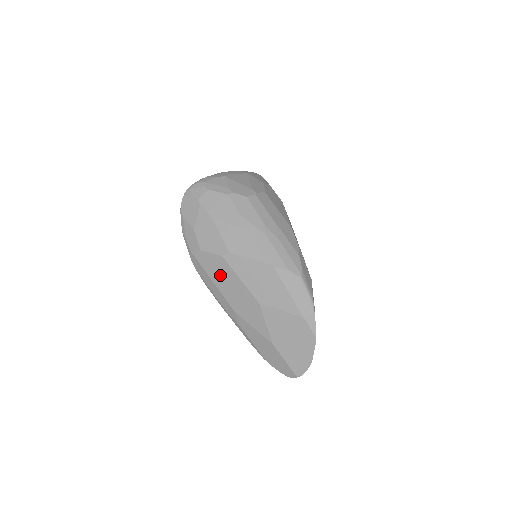
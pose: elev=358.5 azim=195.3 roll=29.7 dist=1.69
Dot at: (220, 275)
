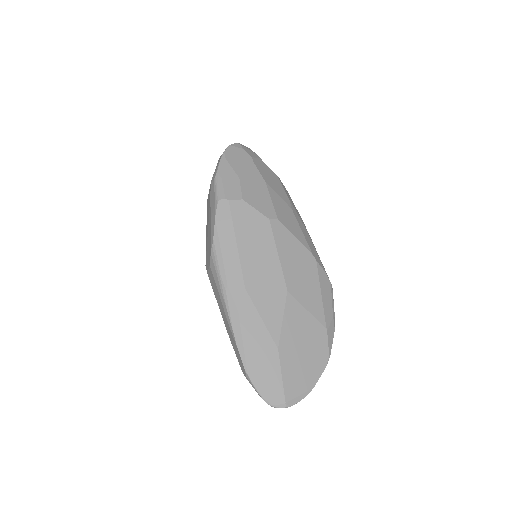
Dot at: (252, 238)
